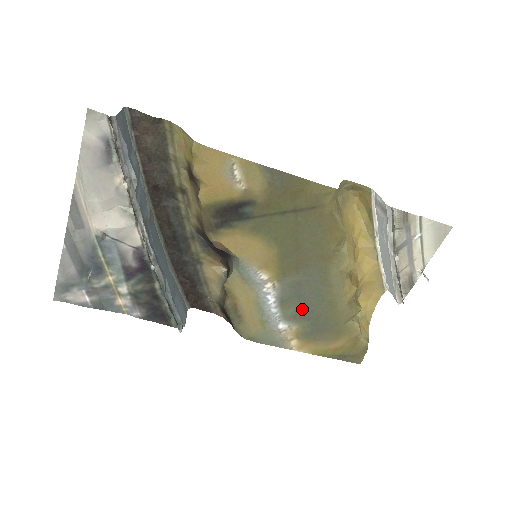
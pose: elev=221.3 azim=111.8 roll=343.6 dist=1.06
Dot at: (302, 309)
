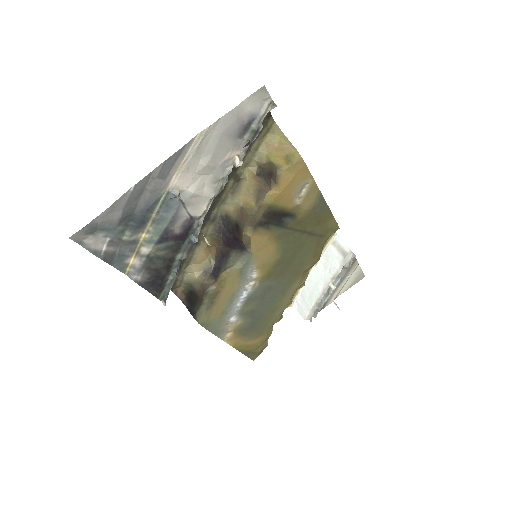
Dot at: (256, 308)
